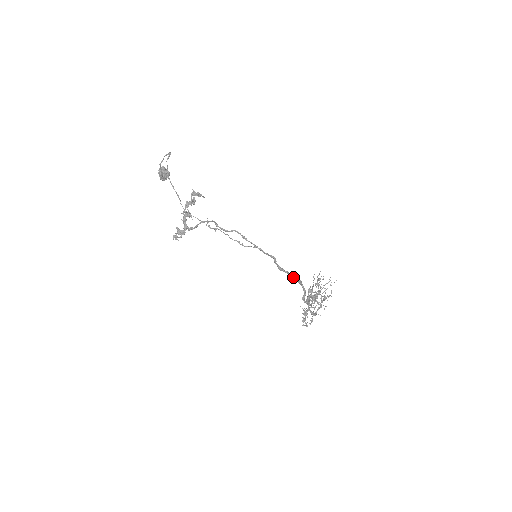
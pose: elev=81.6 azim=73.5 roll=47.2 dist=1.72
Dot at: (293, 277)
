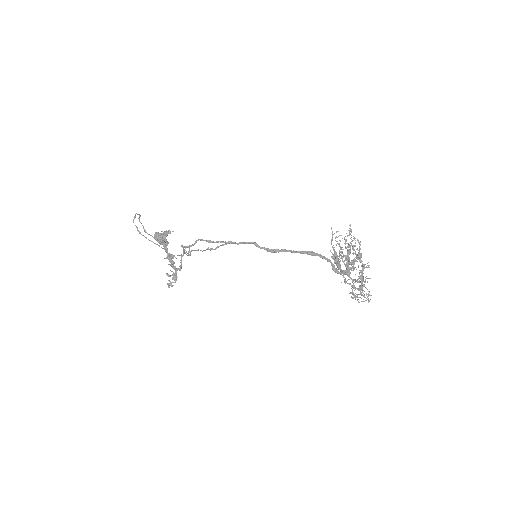
Dot at: (298, 252)
